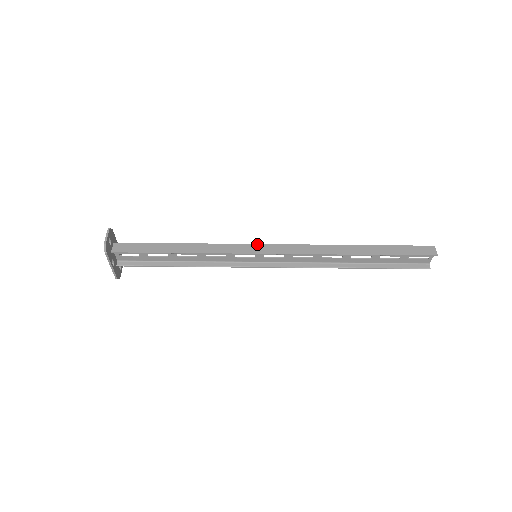
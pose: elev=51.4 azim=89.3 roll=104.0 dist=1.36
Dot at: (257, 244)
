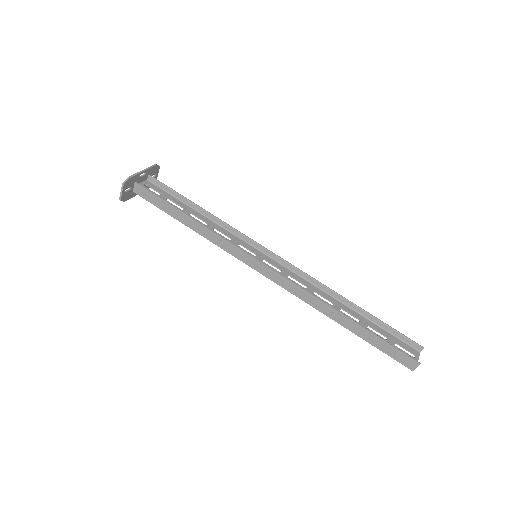
Dot at: occluded
